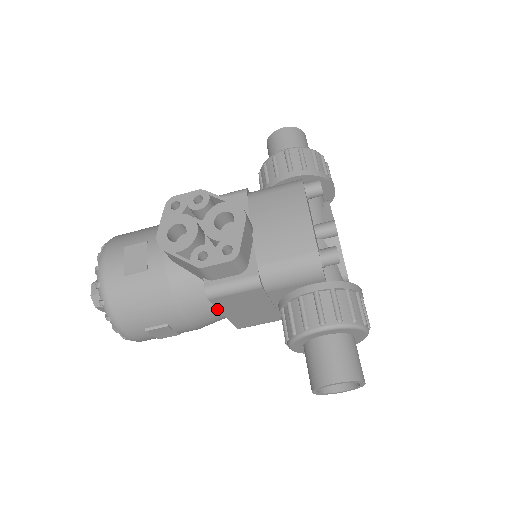
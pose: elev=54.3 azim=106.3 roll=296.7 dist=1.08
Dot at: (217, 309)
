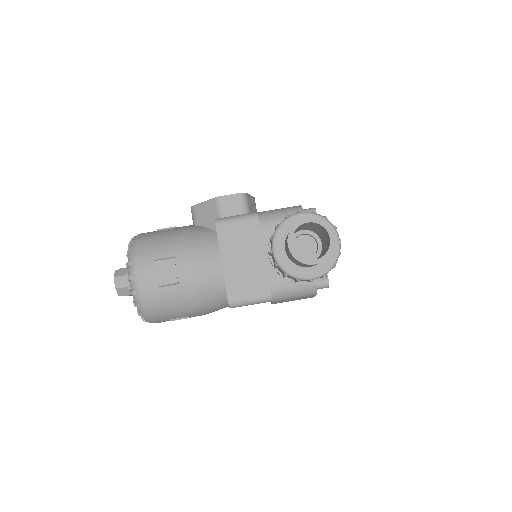
Dot at: (218, 253)
